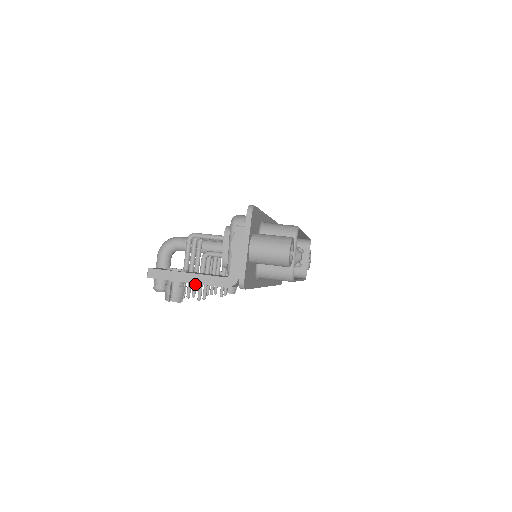
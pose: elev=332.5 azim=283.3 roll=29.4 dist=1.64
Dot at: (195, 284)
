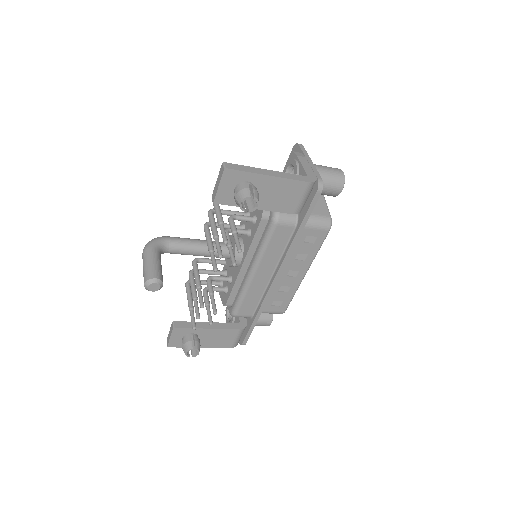
Dot at: occluded
